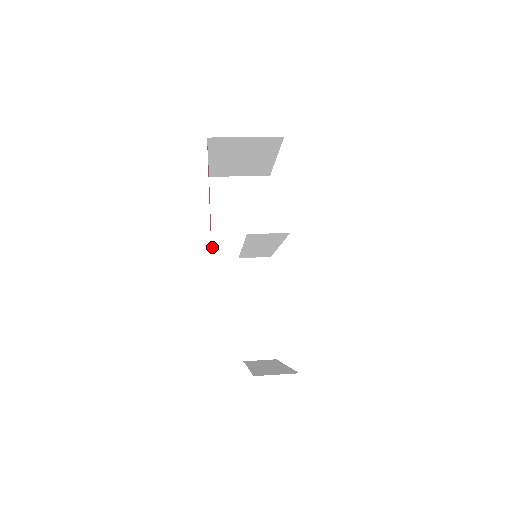
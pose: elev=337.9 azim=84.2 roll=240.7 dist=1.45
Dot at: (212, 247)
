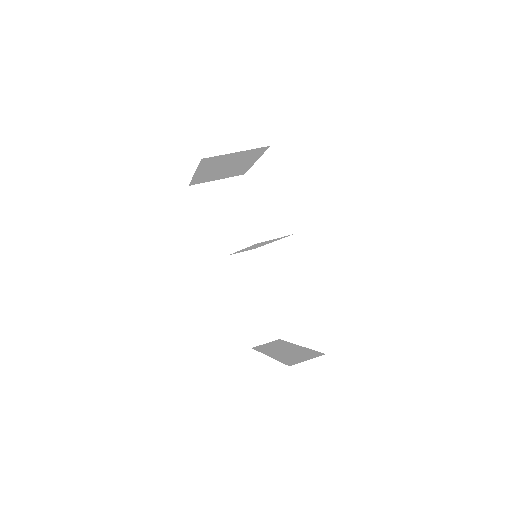
Dot at: (206, 253)
